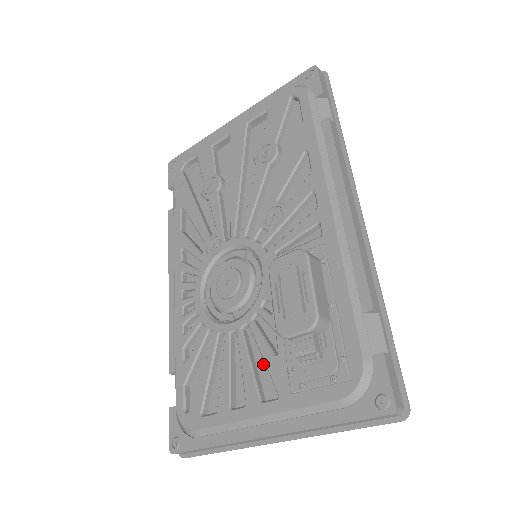
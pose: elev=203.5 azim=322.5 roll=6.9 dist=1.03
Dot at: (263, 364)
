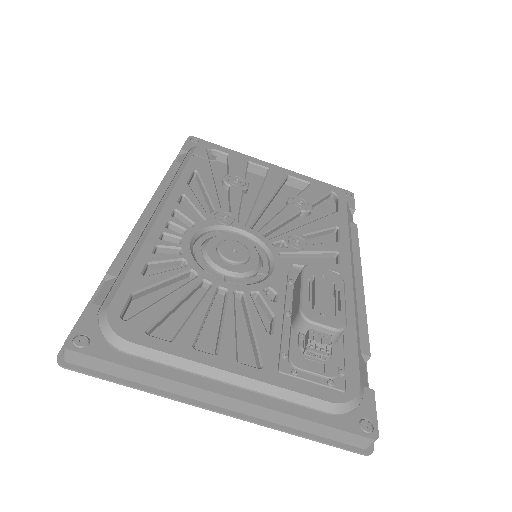
Dot at: occluded
